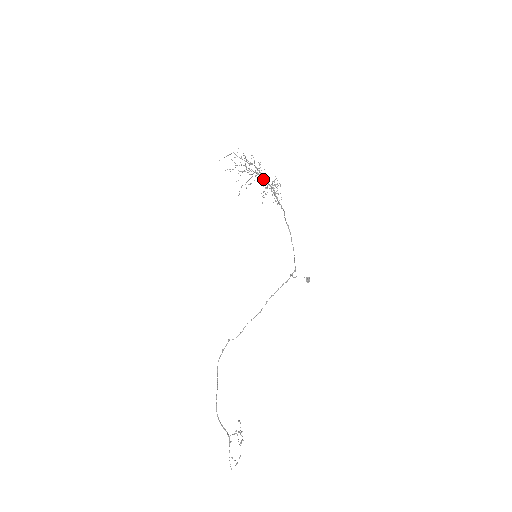
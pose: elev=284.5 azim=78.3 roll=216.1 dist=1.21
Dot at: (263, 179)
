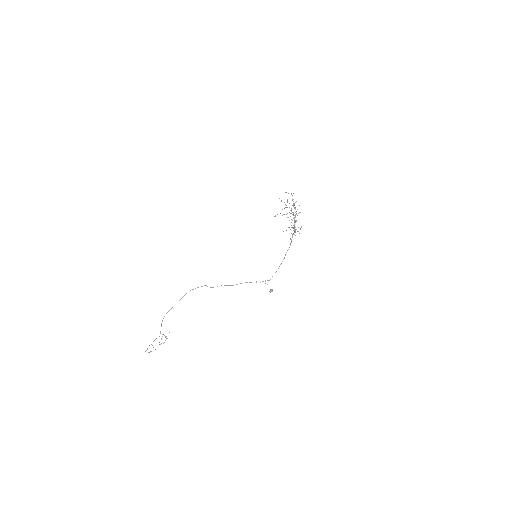
Dot at: (294, 221)
